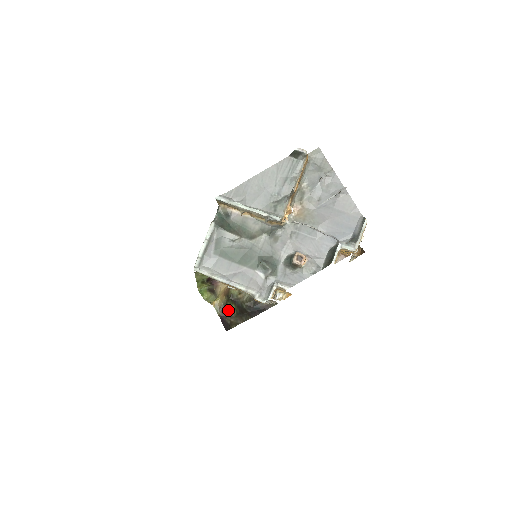
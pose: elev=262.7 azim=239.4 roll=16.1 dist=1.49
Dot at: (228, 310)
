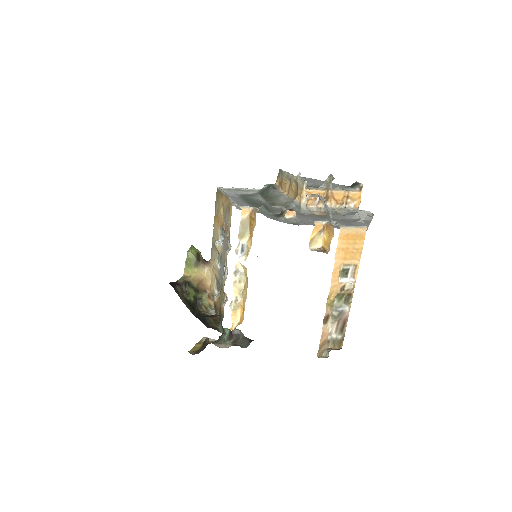
Dot at: (187, 288)
